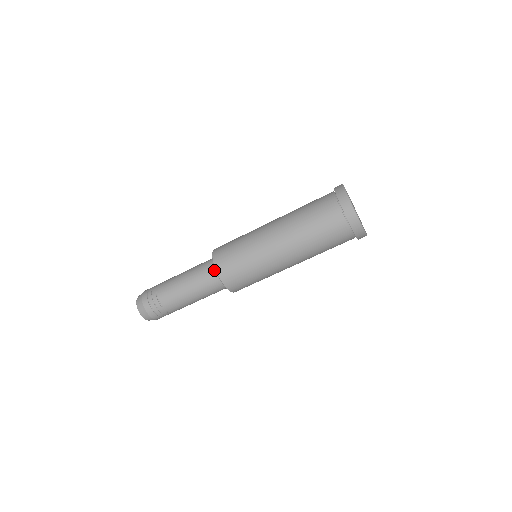
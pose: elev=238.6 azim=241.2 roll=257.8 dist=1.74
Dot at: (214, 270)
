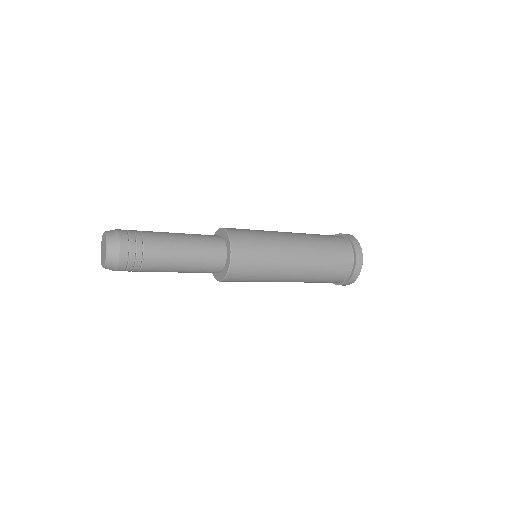
Dot at: (220, 268)
